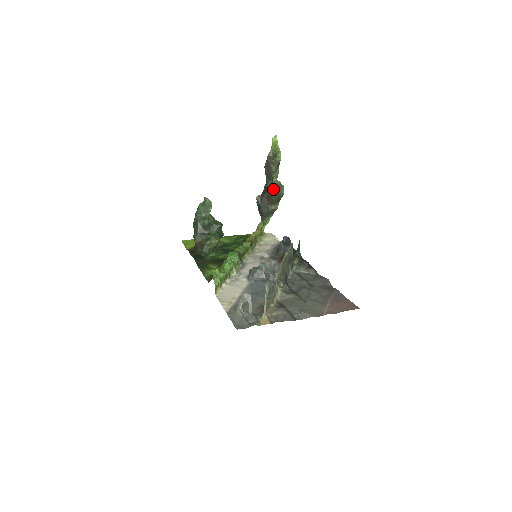
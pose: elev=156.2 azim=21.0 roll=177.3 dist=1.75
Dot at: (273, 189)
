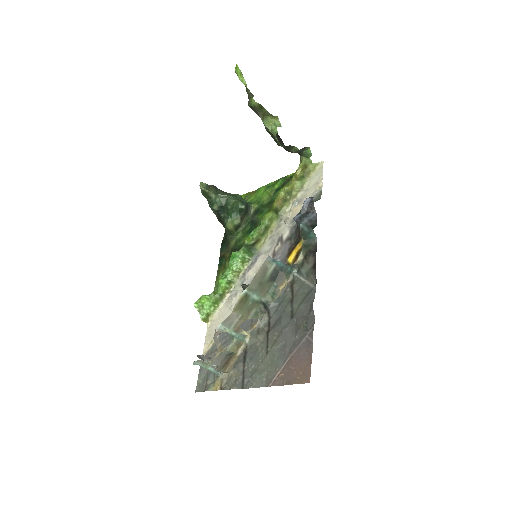
Dot at: occluded
